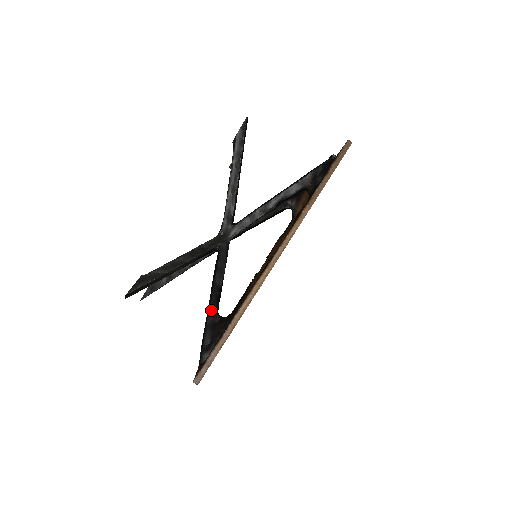
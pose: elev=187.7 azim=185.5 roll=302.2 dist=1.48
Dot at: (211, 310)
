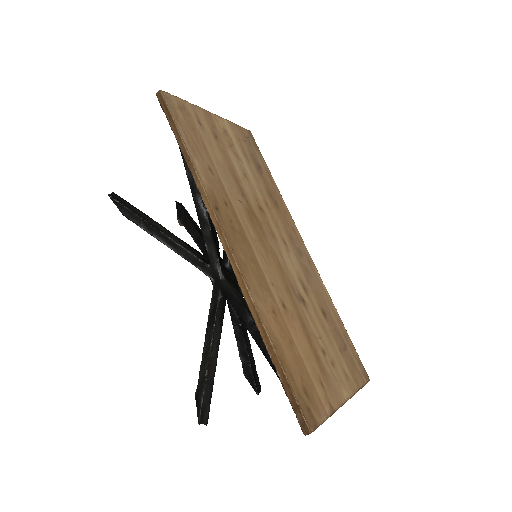
Dot at: (262, 350)
